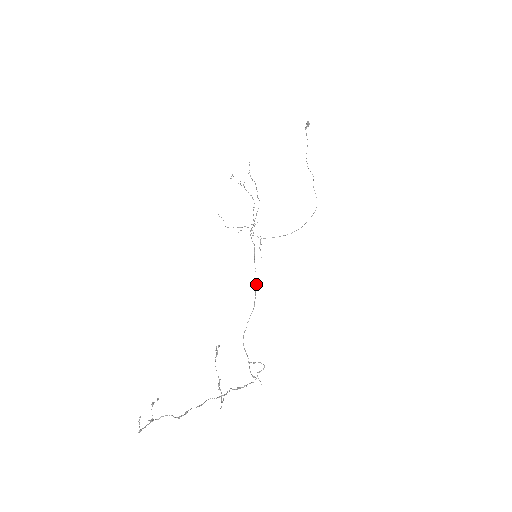
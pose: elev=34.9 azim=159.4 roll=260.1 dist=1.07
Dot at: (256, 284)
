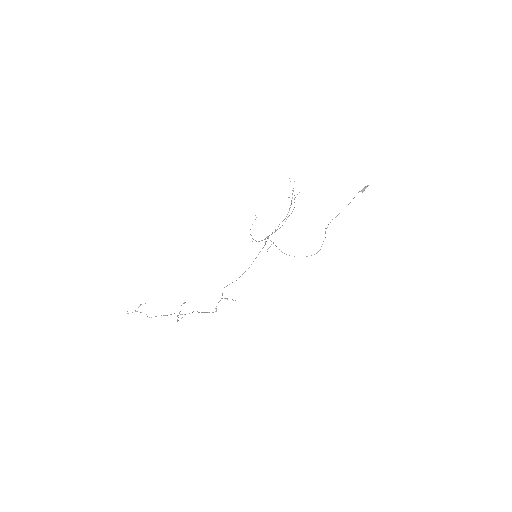
Dot at: occluded
